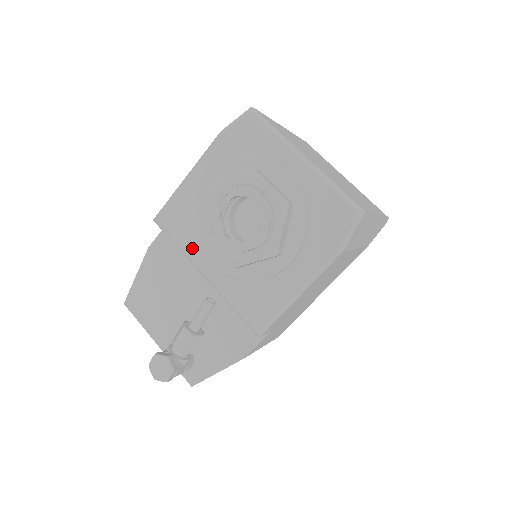
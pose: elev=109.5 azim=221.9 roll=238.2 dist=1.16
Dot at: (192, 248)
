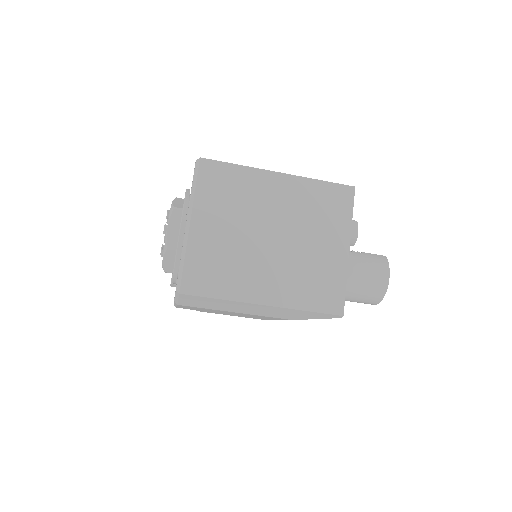
Dot at: occluded
